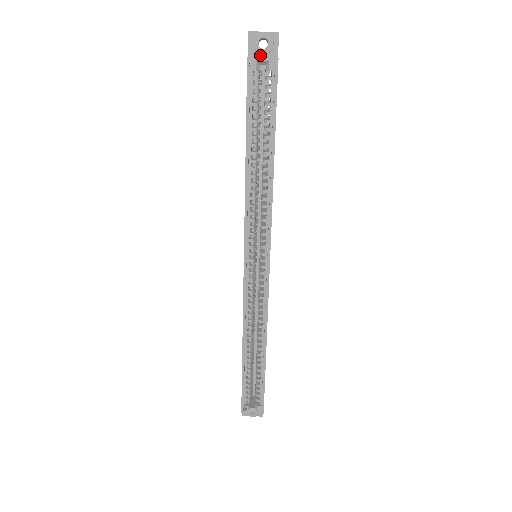
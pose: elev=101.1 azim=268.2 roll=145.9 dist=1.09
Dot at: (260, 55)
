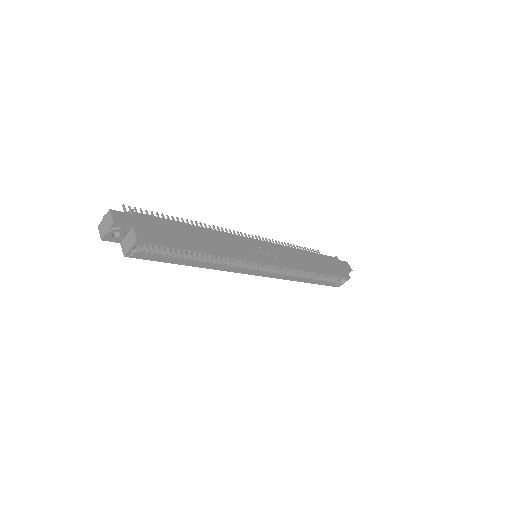
Dot at: (123, 236)
